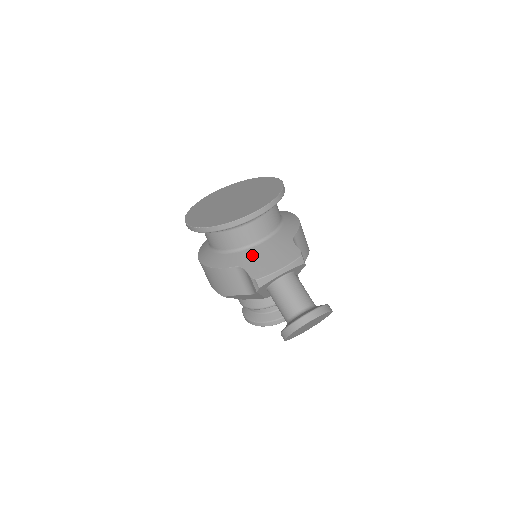
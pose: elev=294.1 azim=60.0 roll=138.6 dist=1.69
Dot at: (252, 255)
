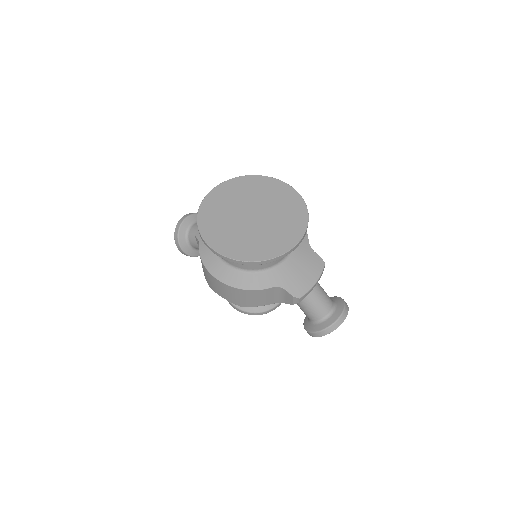
Dot at: (286, 272)
